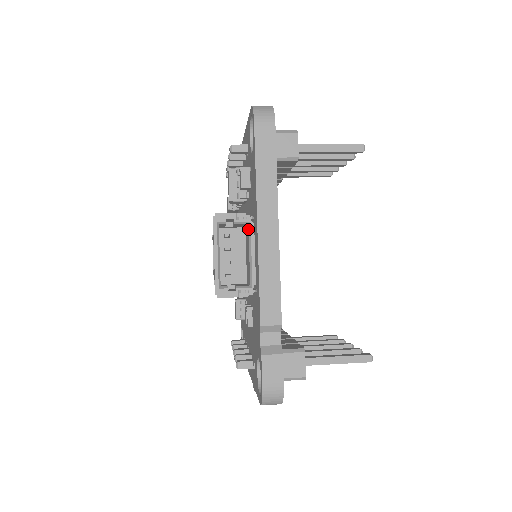
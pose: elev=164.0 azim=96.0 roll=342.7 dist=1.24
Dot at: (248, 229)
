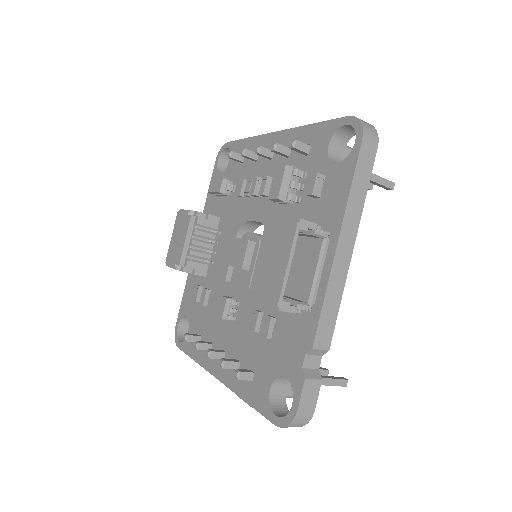
Dot at: (322, 244)
